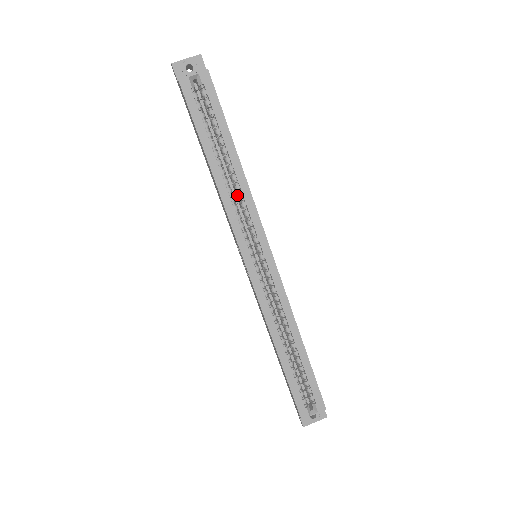
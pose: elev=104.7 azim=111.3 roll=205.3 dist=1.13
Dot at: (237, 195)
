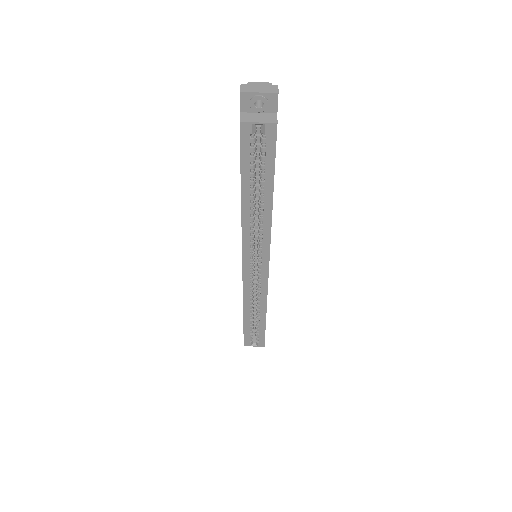
Dot at: (258, 222)
